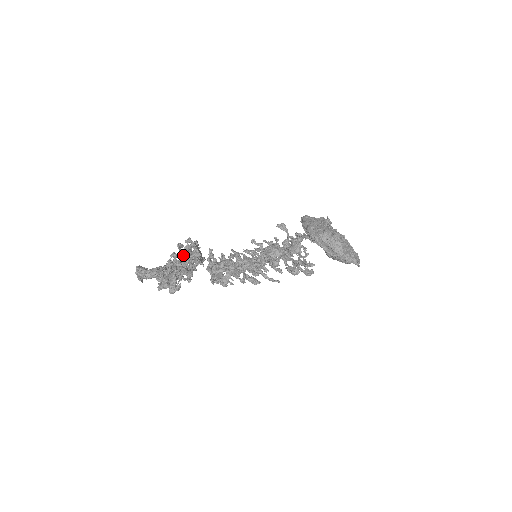
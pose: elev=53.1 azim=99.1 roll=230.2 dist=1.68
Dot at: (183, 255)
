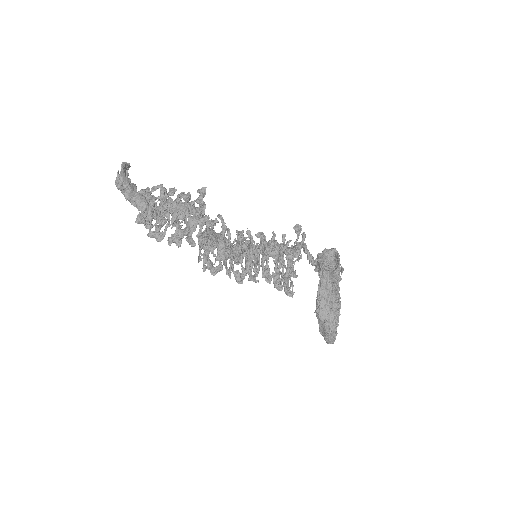
Dot at: occluded
